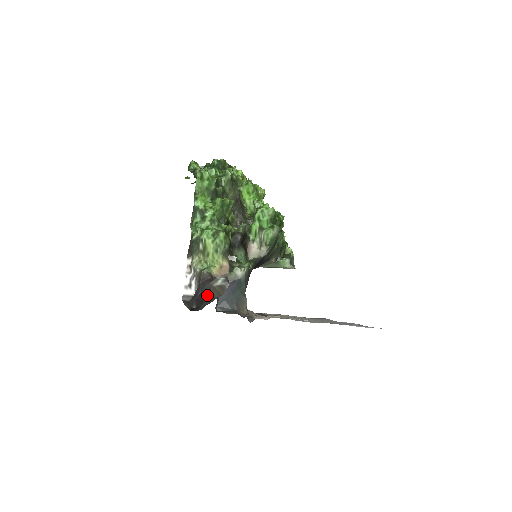
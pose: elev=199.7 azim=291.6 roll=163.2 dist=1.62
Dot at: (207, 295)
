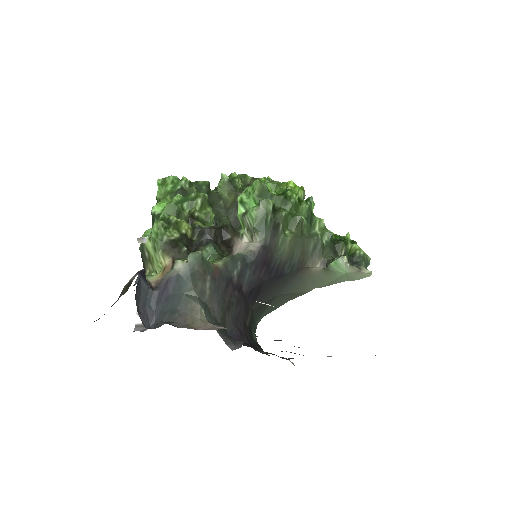
Dot at: occluded
